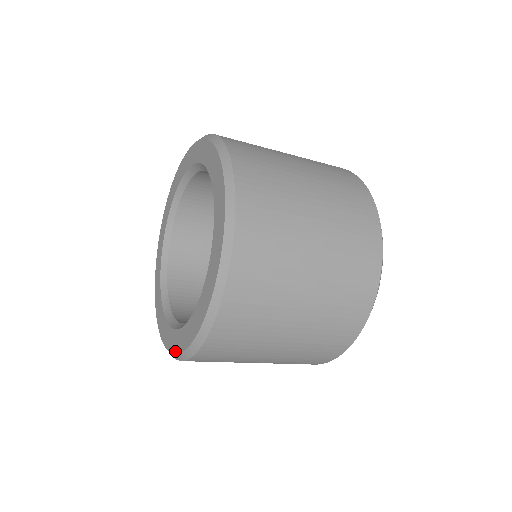
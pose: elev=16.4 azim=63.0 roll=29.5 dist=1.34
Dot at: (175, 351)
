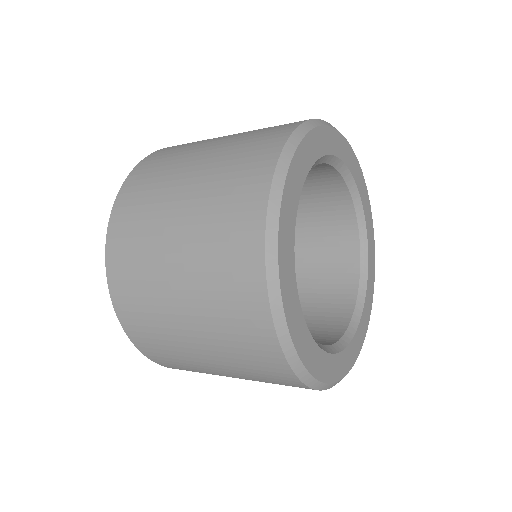
Dot at: occluded
